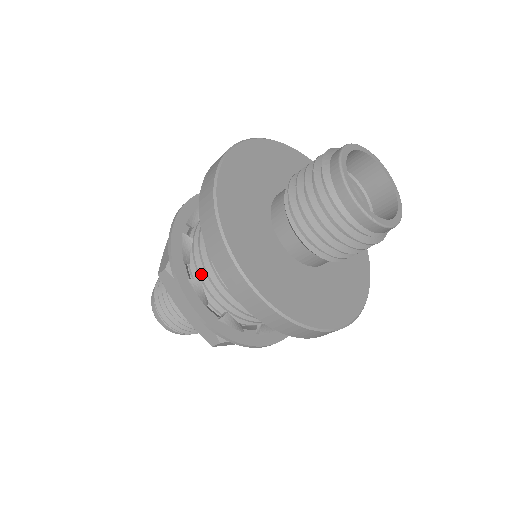
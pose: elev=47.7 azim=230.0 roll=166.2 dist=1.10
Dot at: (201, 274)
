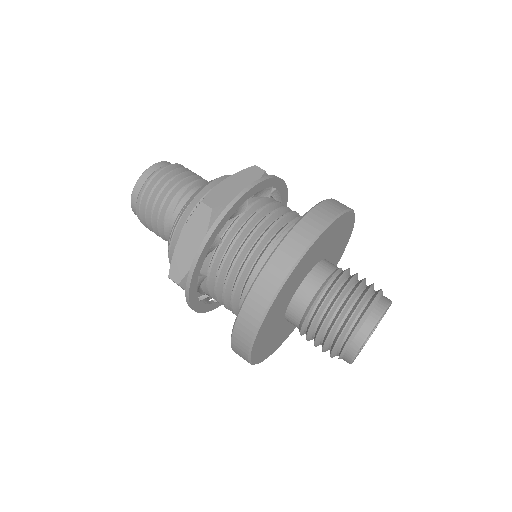
Dot at: (226, 239)
